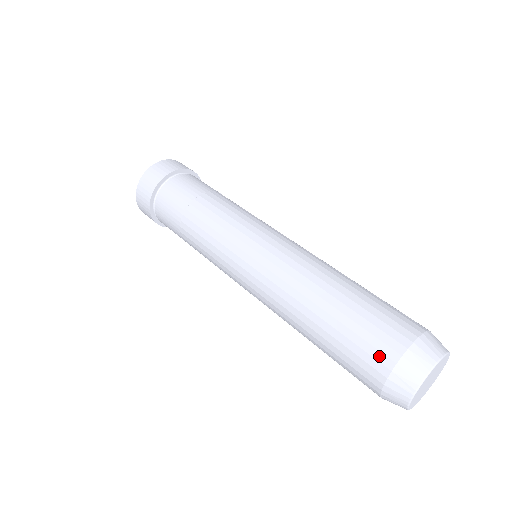
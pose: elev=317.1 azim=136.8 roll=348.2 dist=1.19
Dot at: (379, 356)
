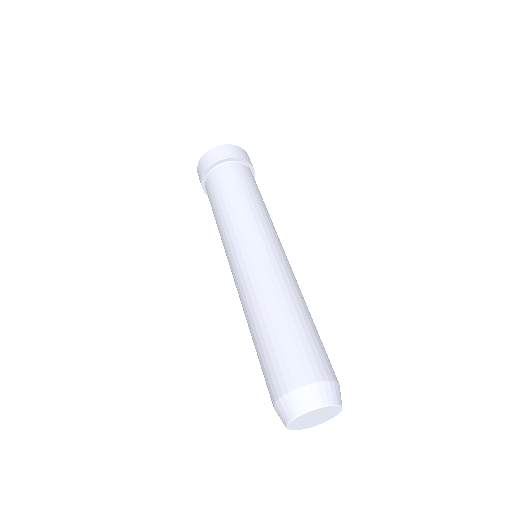
Dot at: (308, 369)
